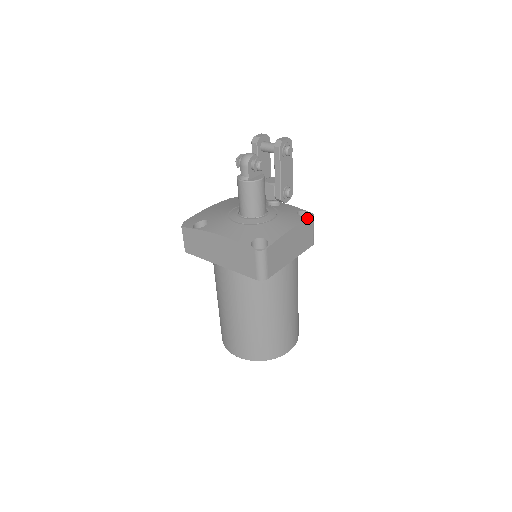
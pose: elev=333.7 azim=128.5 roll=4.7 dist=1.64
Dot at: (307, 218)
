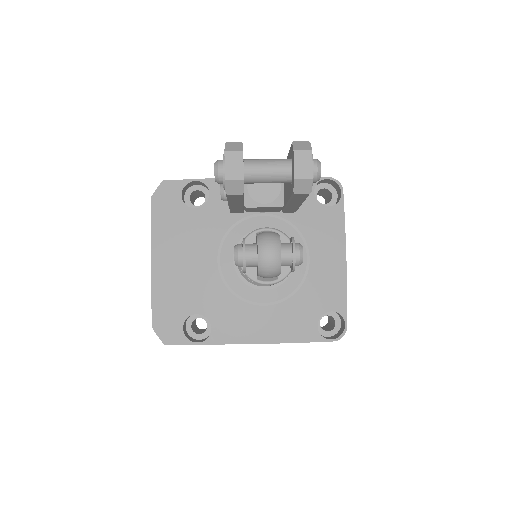
Dot at: (340, 205)
